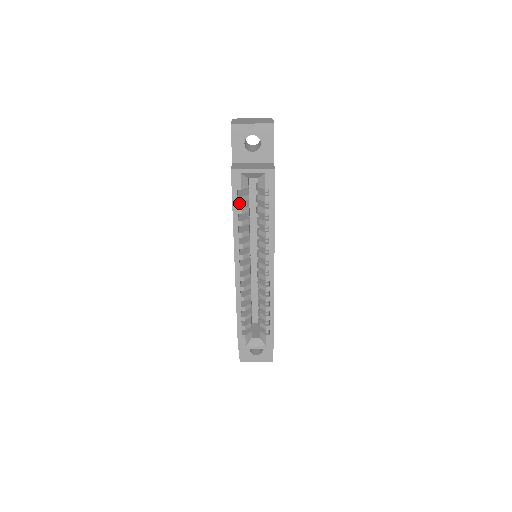
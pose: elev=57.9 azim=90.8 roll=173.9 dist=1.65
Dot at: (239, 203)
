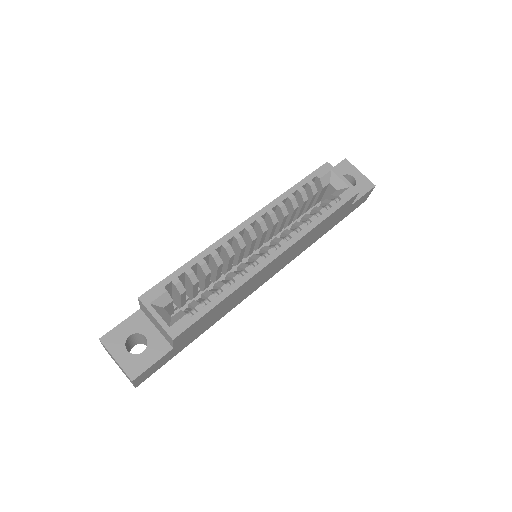
Dot at: occluded
